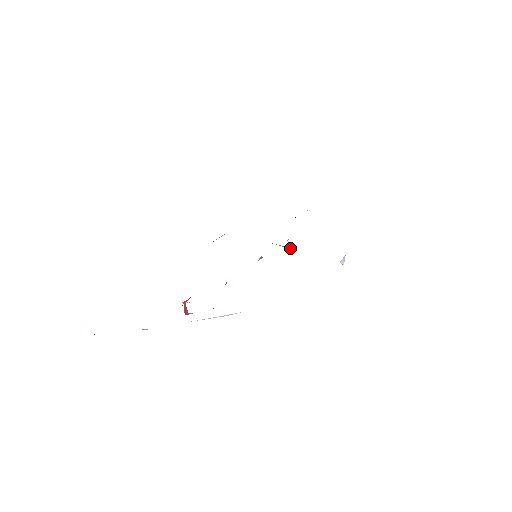
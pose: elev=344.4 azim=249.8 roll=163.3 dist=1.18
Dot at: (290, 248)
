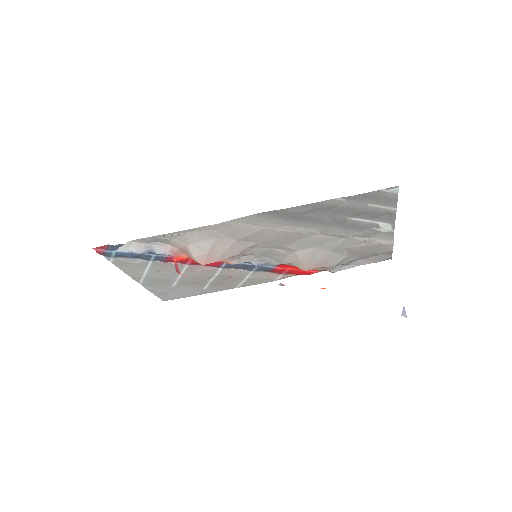
Dot at: (296, 258)
